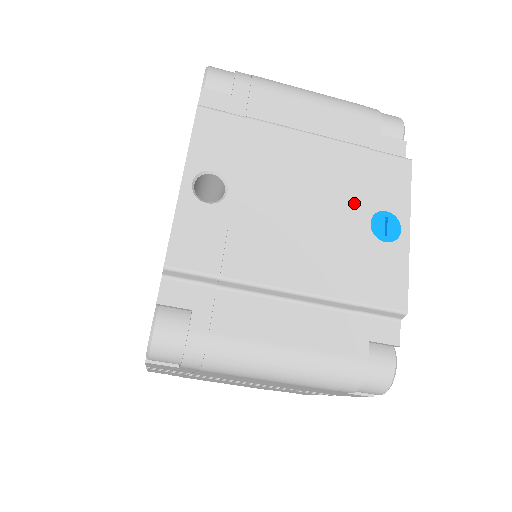
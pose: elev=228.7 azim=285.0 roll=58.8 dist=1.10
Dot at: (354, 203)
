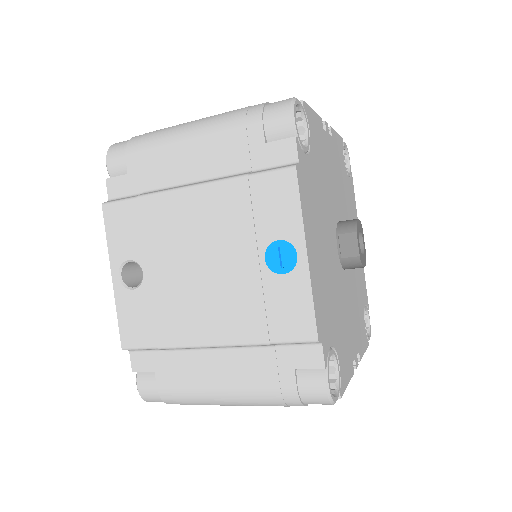
Dot at: (244, 244)
